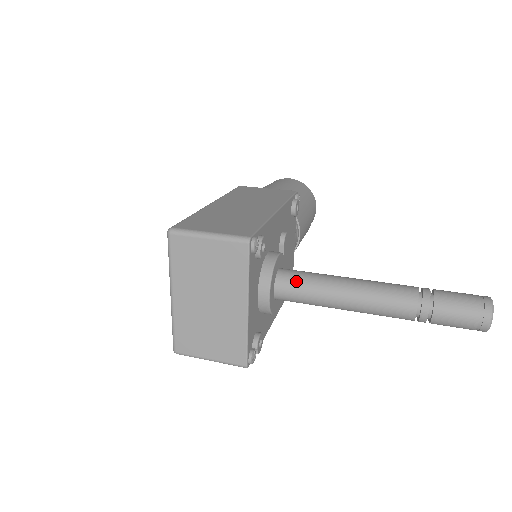
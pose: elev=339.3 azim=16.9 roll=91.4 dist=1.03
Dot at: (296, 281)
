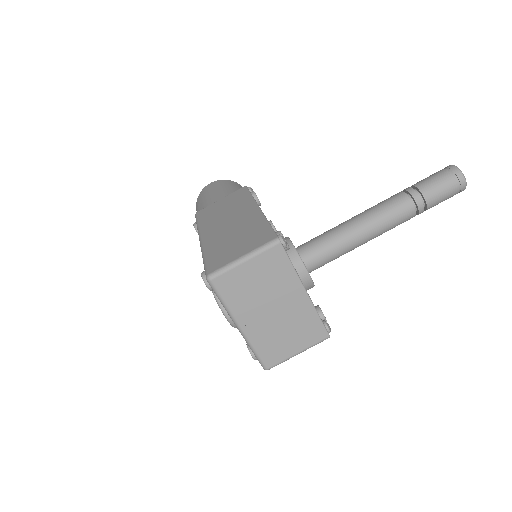
Dot at: (317, 249)
